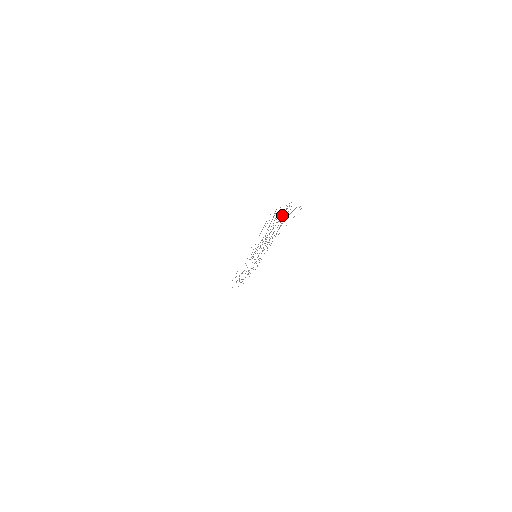
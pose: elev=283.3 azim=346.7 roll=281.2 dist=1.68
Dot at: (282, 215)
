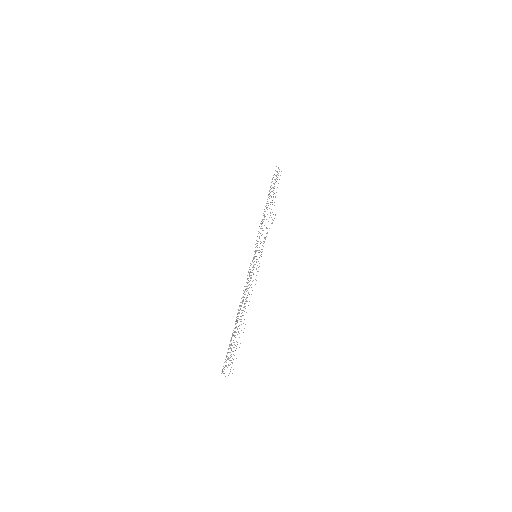
Dot at: (229, 344)
